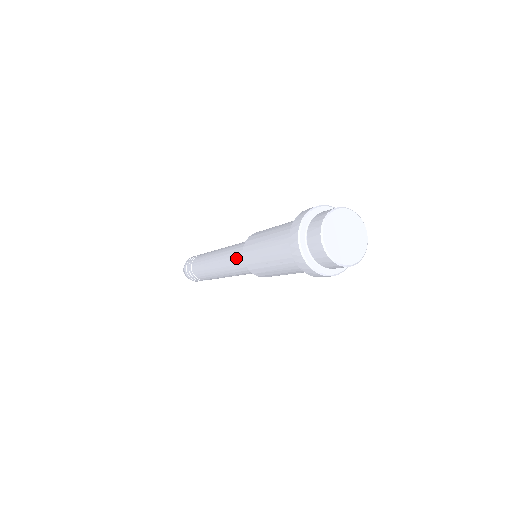
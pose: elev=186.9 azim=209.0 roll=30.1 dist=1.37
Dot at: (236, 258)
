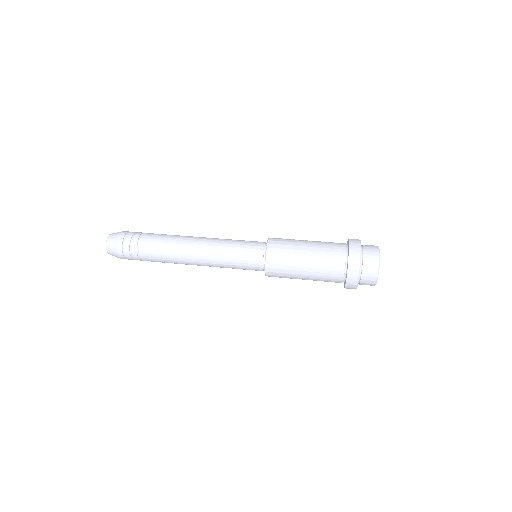
Dot at: (245, 269)
